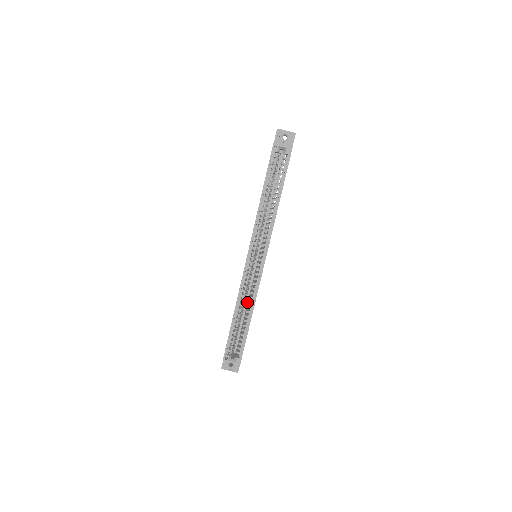
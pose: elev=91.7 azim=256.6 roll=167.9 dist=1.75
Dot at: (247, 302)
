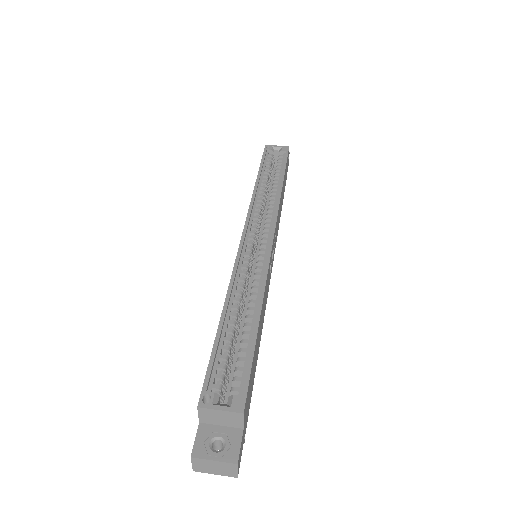
Dot at: occluded
